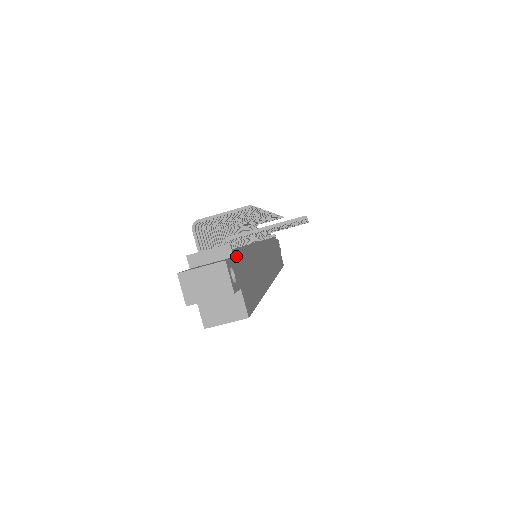
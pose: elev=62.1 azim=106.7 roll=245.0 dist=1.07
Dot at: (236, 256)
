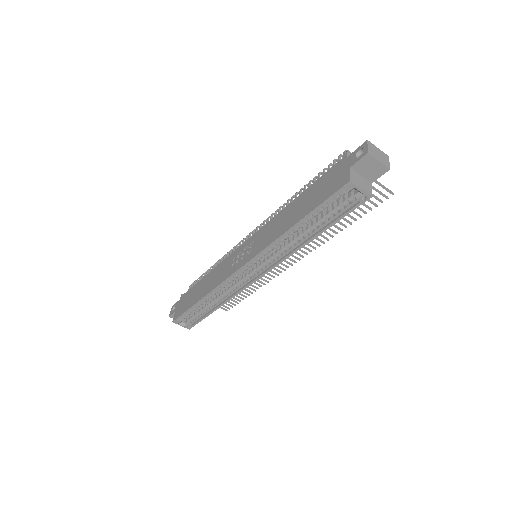
Dot at: occluded
